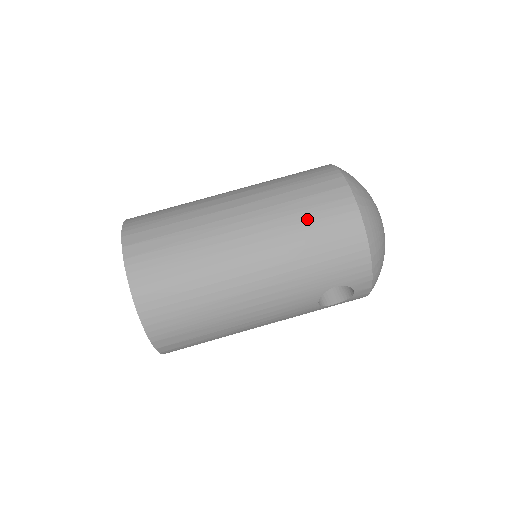
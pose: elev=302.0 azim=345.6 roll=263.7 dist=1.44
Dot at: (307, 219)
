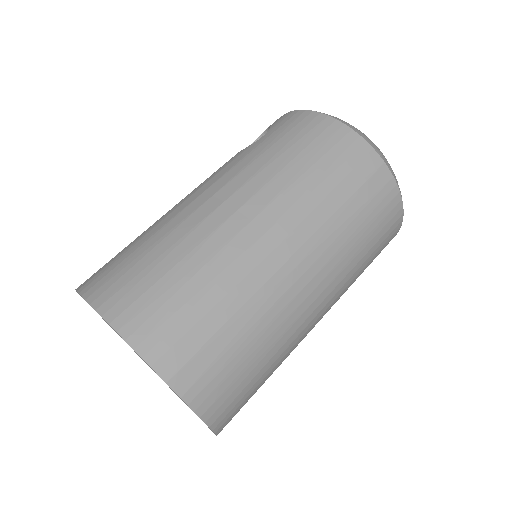
Dot at: (360, 227)
